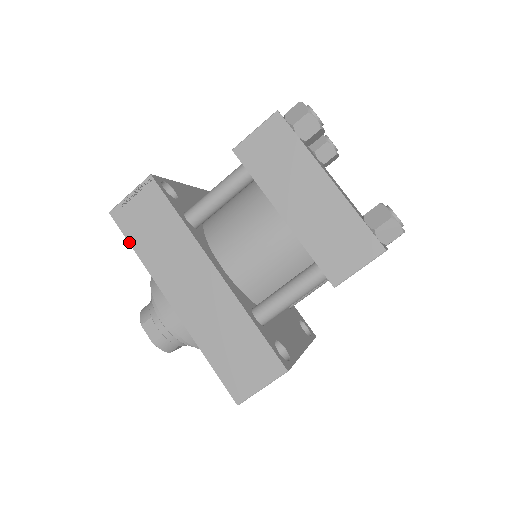
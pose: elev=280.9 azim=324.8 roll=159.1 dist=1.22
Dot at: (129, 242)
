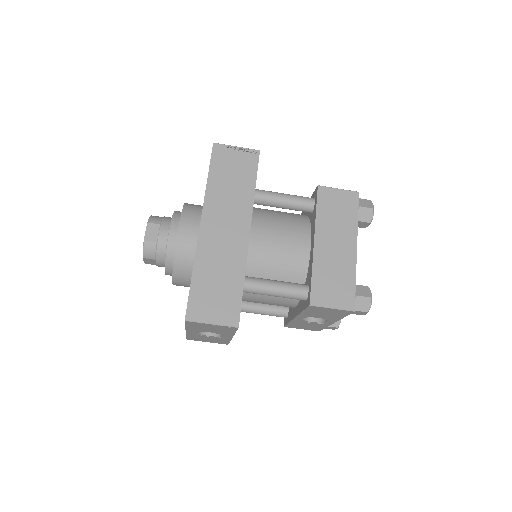
Dot at: (209, 169)
